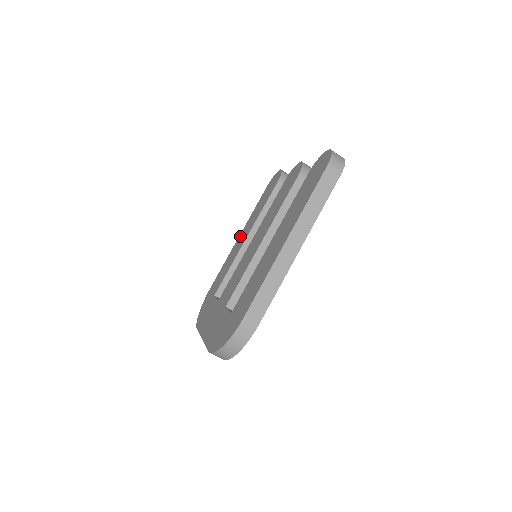
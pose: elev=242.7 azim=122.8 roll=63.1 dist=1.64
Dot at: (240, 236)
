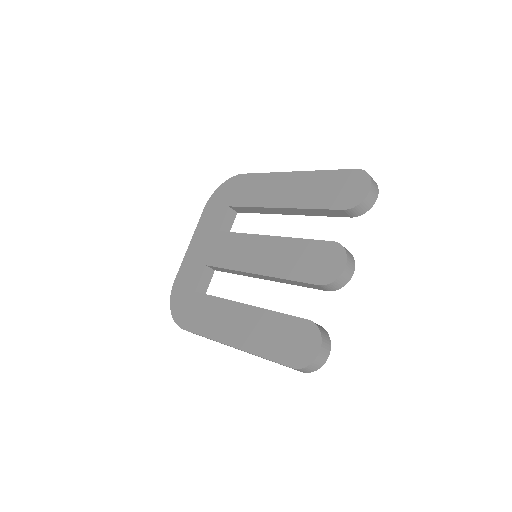
Dot at: (291, 178)
